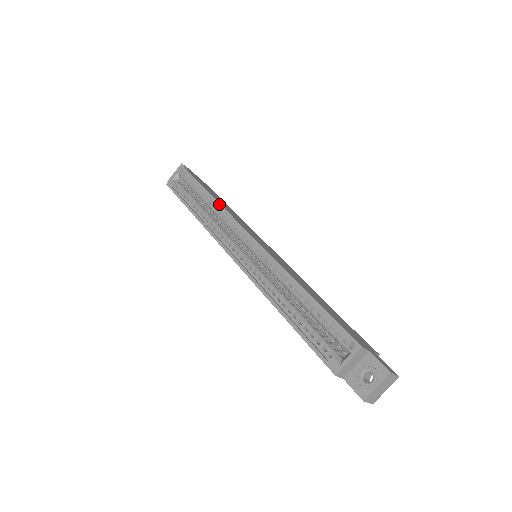
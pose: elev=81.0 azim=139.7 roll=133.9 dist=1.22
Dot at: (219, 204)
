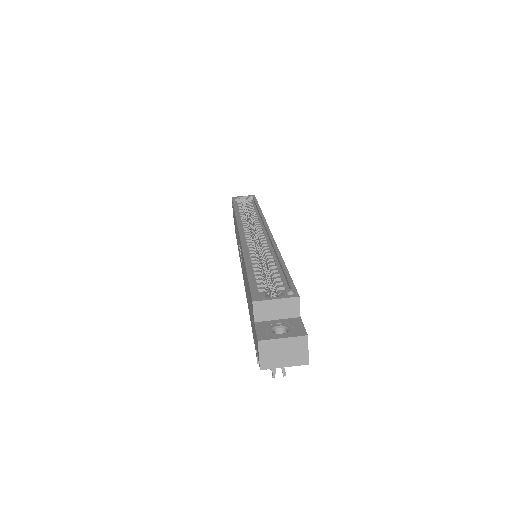
Dot at: occluded
